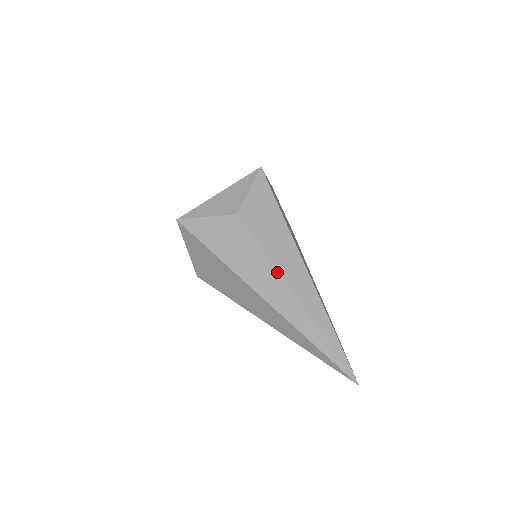
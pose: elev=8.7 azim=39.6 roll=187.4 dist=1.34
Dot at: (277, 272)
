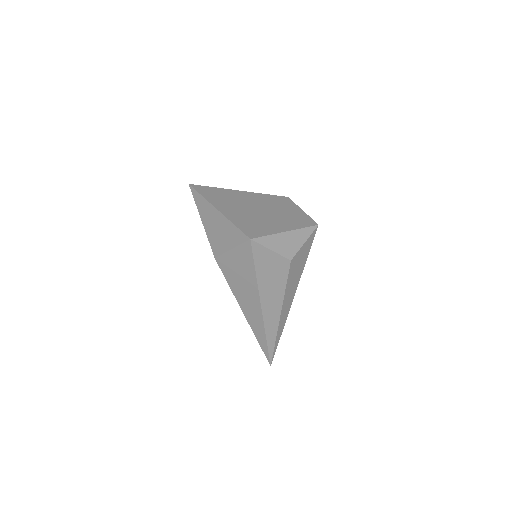
Dot at: (282, 302)
